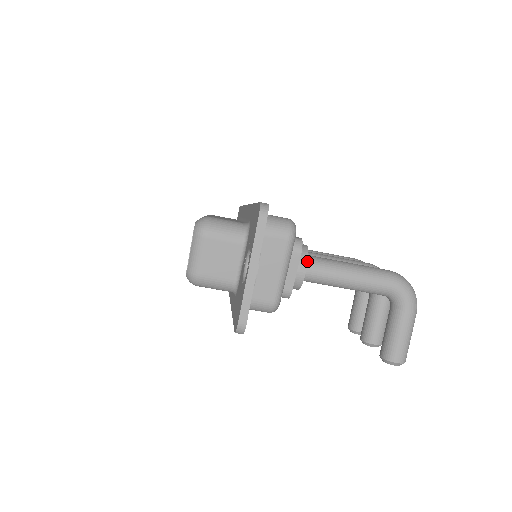
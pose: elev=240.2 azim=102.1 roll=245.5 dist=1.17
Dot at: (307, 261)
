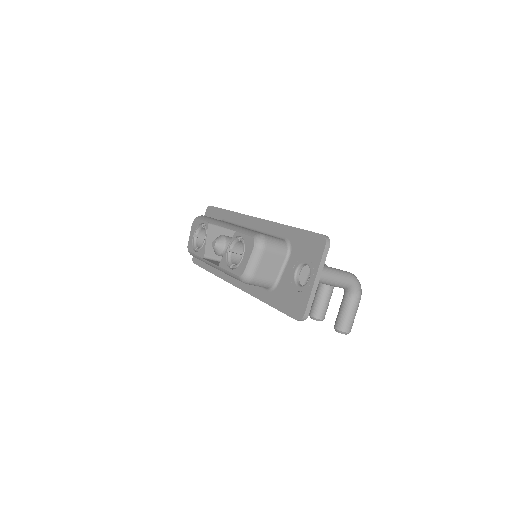
Dot at: occluded
